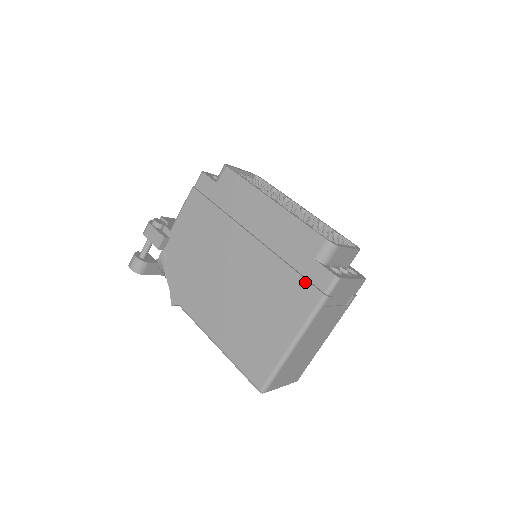
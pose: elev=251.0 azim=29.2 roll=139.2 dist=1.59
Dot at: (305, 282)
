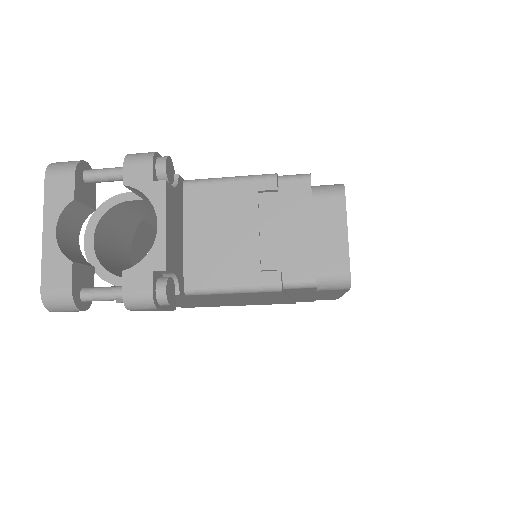
Dot at: occluded
